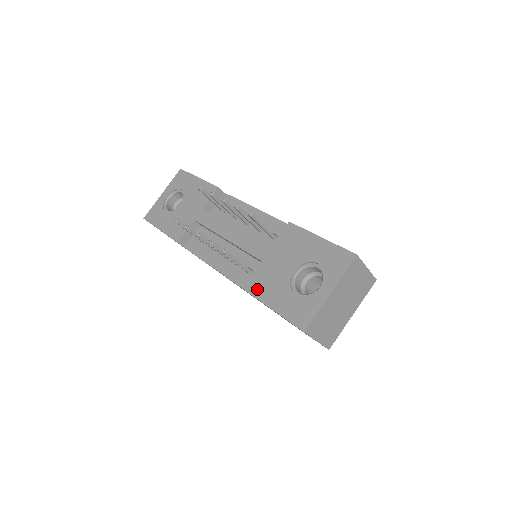
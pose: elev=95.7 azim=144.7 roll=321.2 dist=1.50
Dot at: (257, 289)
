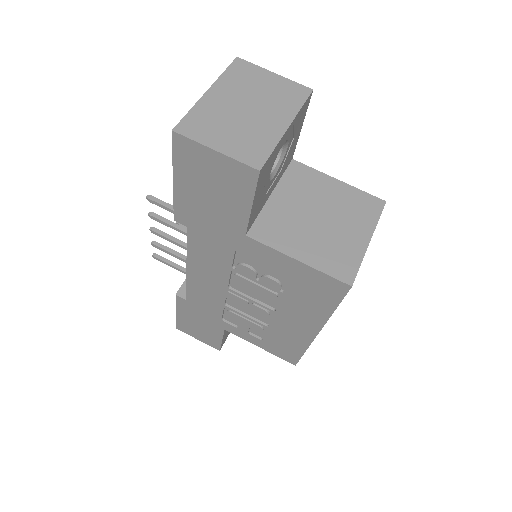
Dot at: occluded
